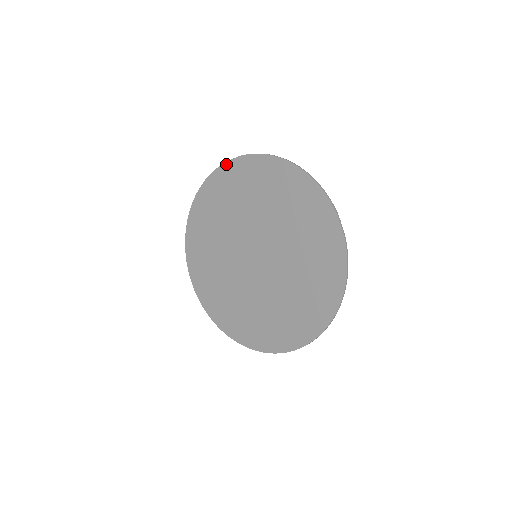
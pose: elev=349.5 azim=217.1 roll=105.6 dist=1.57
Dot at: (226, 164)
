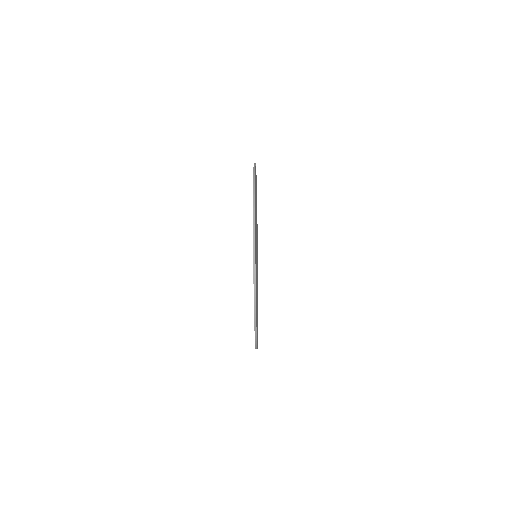
Dot at: occluded
